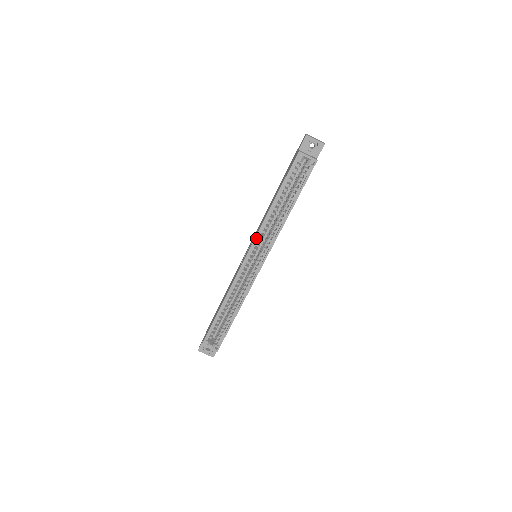
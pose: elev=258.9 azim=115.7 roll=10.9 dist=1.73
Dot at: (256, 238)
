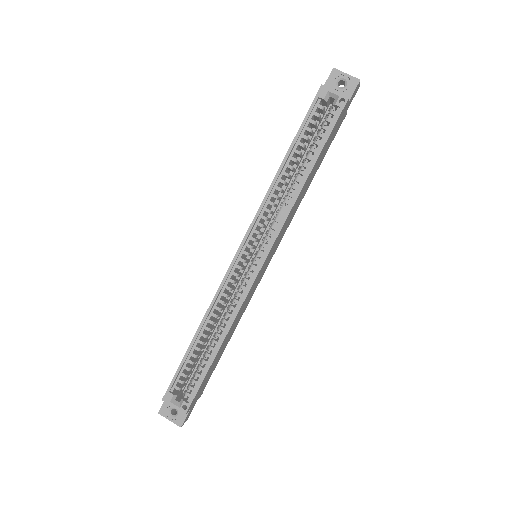
Dot at: (255, 218)
